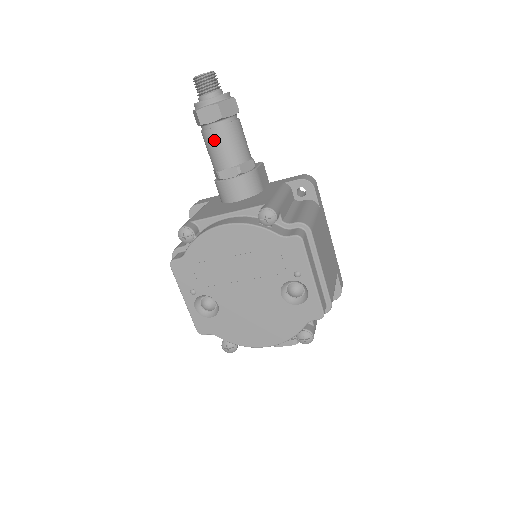
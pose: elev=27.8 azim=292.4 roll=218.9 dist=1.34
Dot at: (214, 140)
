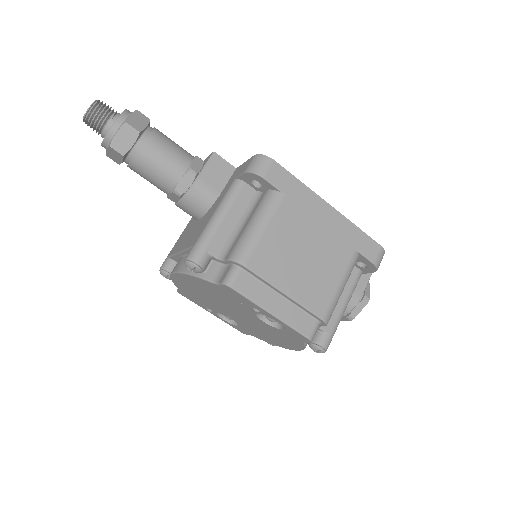
Dot at: (139, 174)
